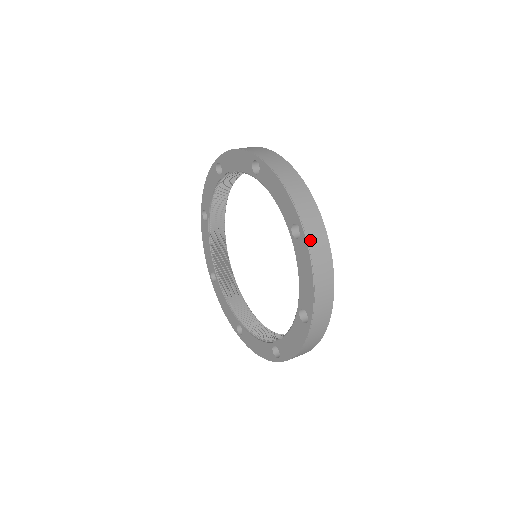
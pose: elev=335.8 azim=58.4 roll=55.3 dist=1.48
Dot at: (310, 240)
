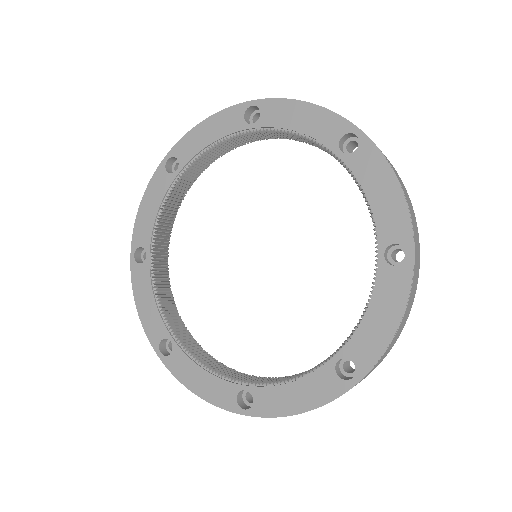
Dot at: (374, 144)
